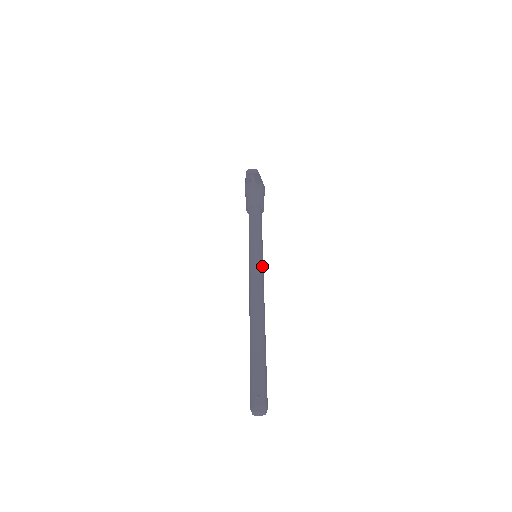
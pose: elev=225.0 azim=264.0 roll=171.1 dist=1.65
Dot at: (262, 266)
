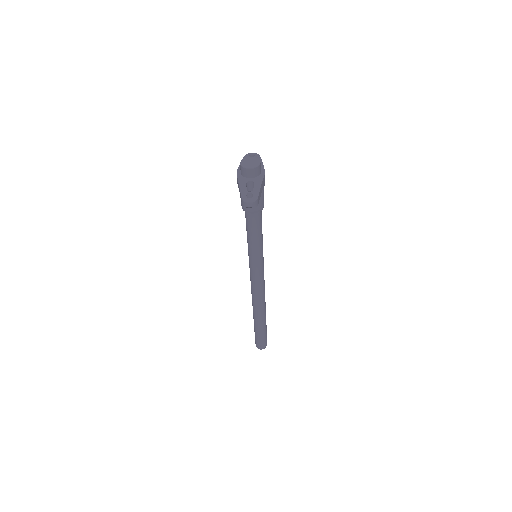
Dot at: (263, 269)
